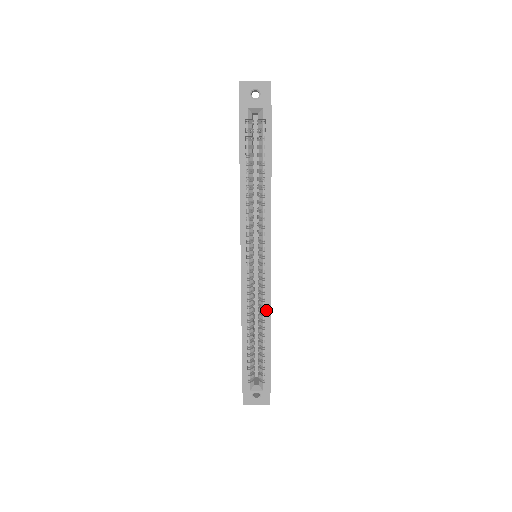
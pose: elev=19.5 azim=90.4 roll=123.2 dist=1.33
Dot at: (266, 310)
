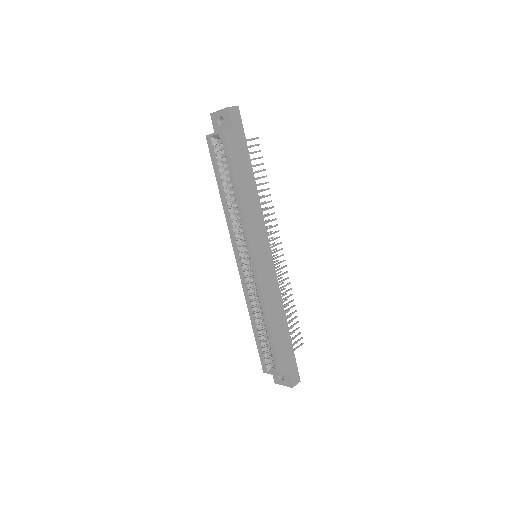
Dot at: (261, 304)
